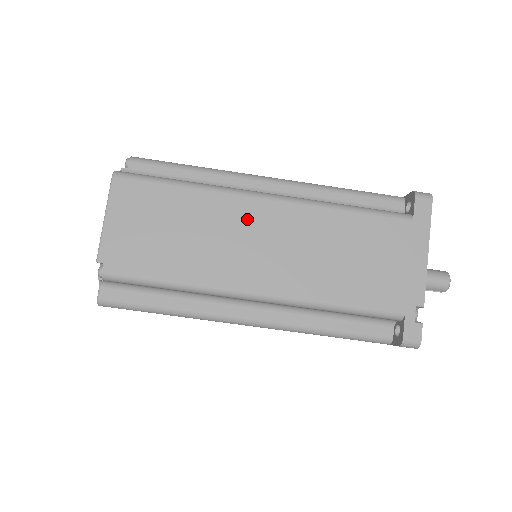
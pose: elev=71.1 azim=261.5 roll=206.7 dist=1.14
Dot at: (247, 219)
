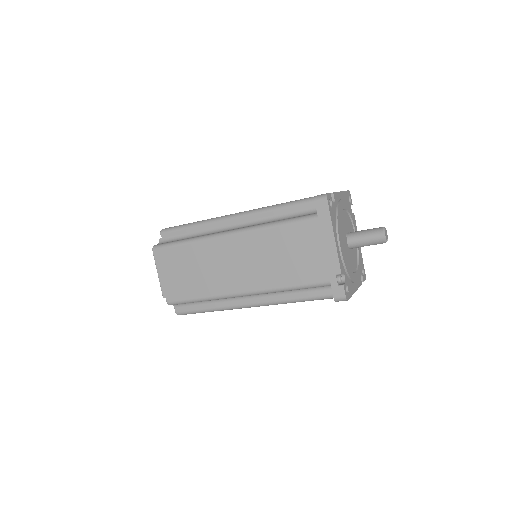
Dot at: (223, 252)
